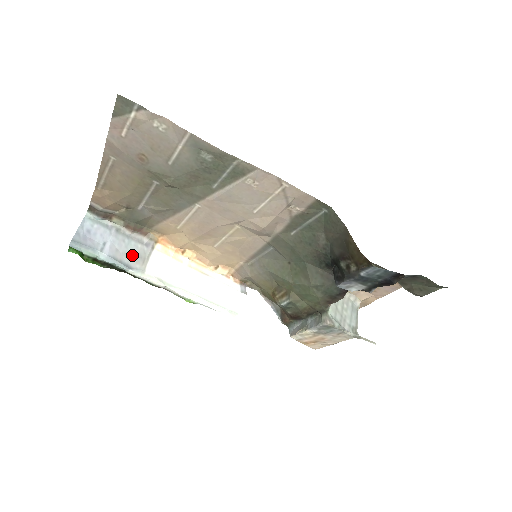
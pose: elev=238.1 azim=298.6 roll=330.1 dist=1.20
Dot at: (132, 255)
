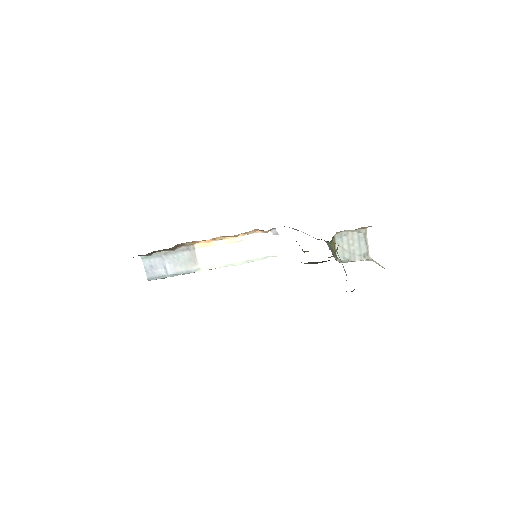
Dot at: (185, 263)
